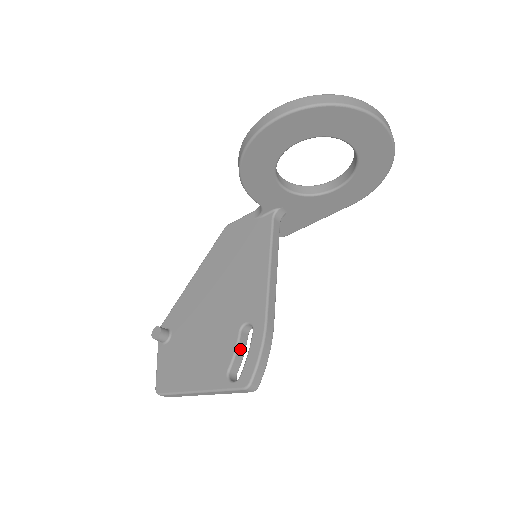
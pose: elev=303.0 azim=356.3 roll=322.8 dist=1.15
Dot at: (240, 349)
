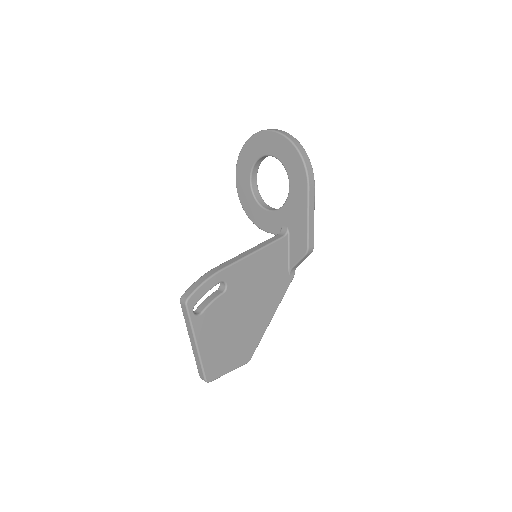
Dot at: (210, 298)
